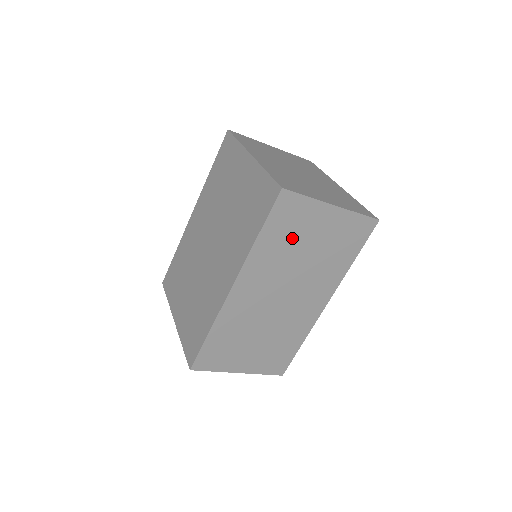
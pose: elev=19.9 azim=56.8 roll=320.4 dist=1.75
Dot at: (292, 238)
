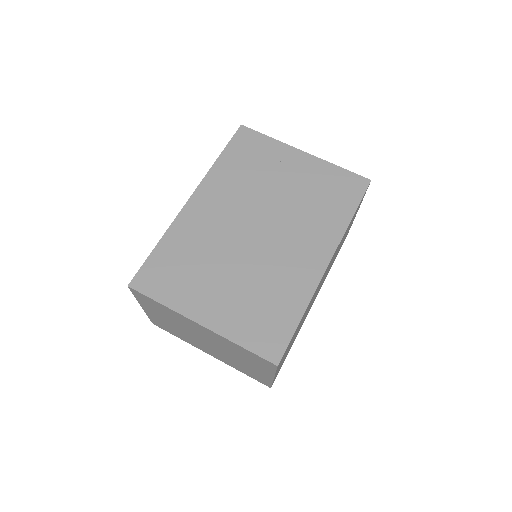
Dot at: (348, 228)
